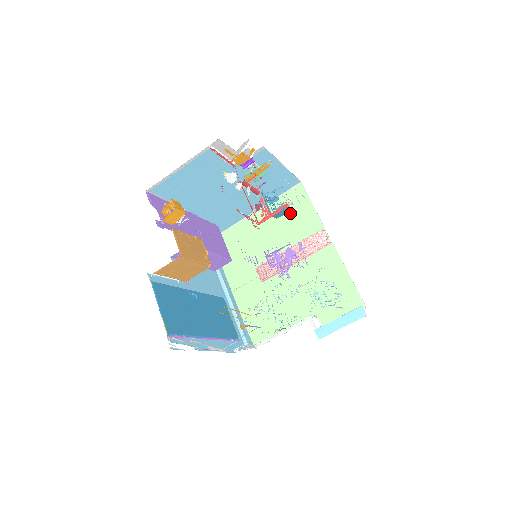
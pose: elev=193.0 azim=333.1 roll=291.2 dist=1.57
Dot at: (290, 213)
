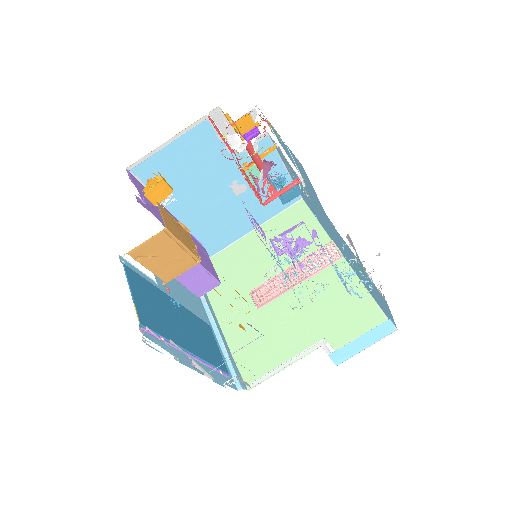
Dot at: occluded
